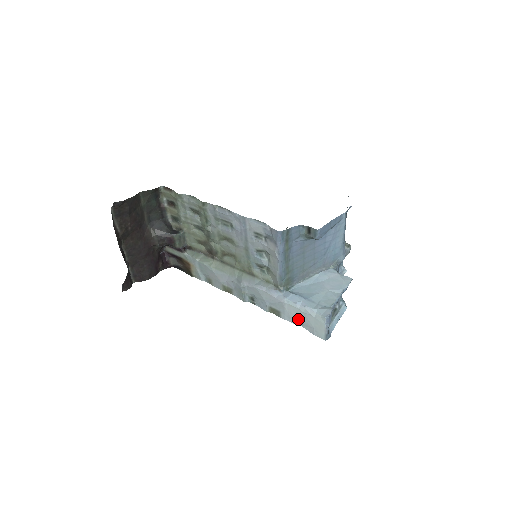
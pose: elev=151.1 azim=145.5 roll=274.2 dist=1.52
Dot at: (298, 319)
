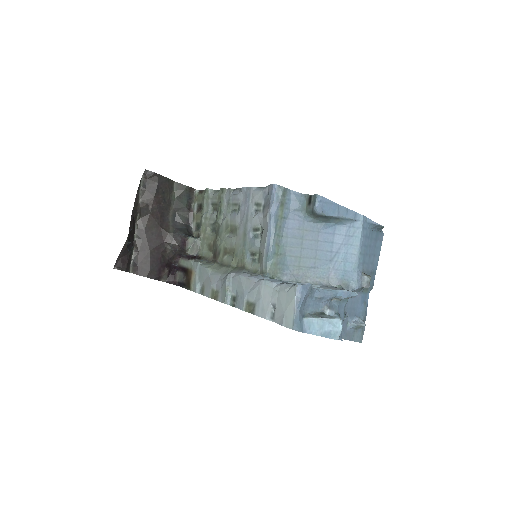
Dot at: (271, 308)
